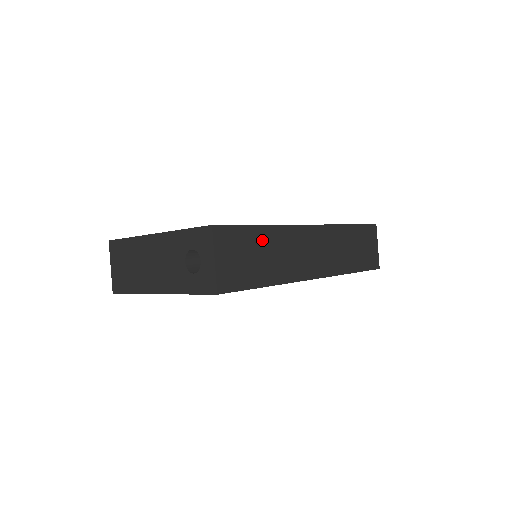
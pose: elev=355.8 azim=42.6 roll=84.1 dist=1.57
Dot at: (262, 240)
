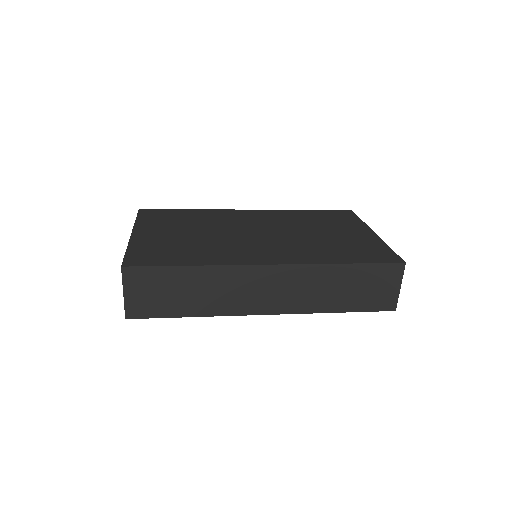
Dot at: (187, 279)
